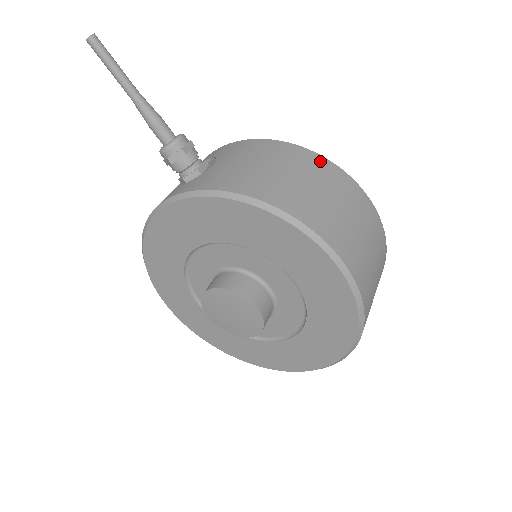
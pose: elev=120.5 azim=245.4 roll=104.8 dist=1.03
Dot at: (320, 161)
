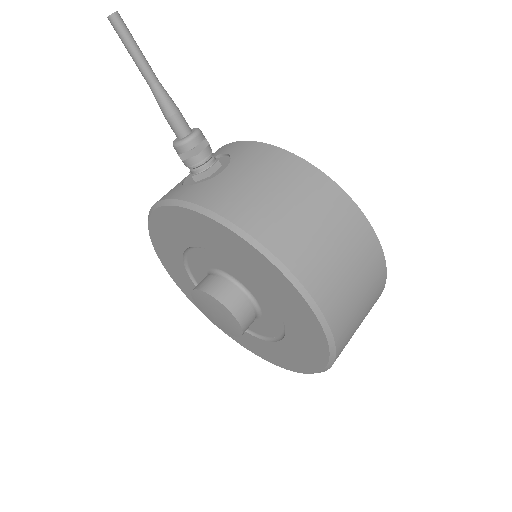
Dot at: (333, 192)
